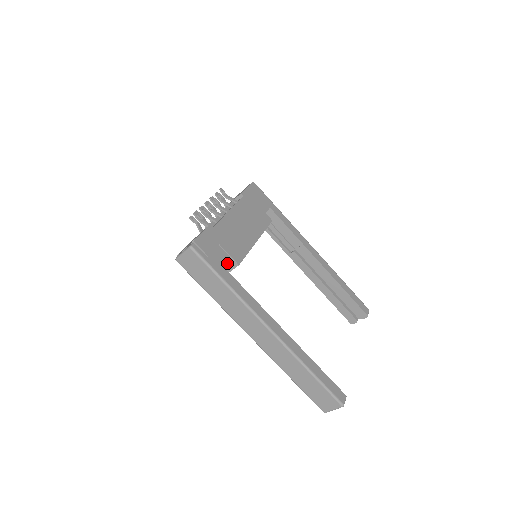
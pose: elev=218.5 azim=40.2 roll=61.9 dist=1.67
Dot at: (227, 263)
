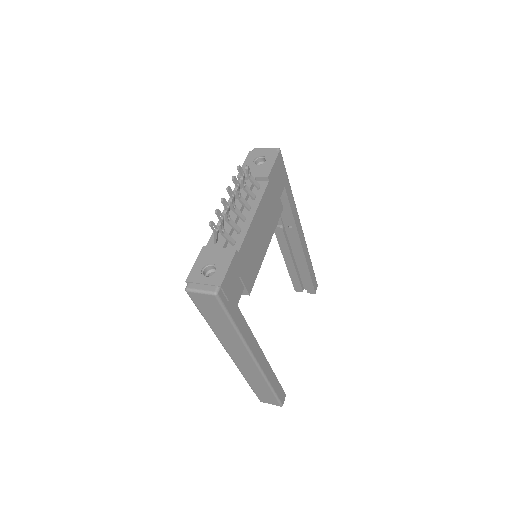
Dot at: occluded
